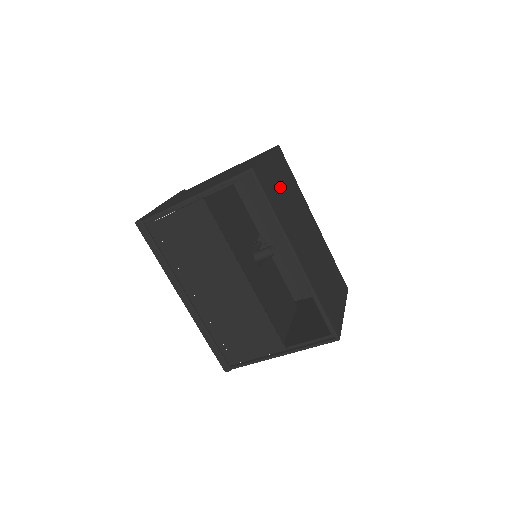
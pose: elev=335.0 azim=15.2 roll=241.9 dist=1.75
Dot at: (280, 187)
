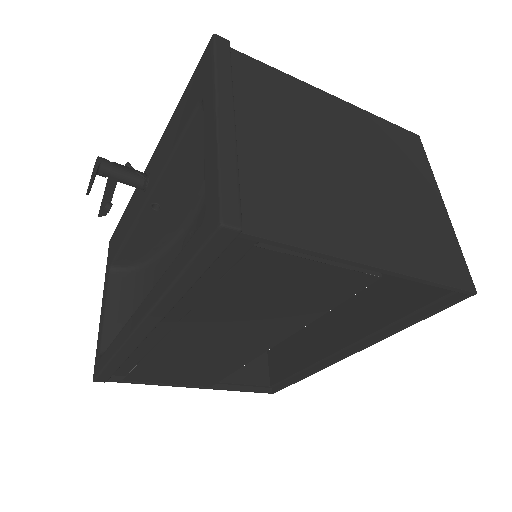
Dot at: occluded
